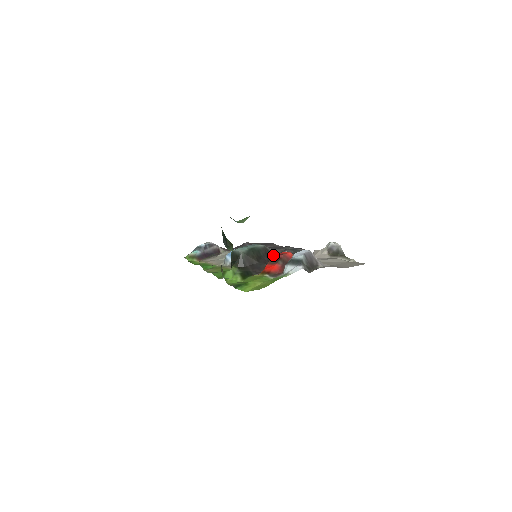
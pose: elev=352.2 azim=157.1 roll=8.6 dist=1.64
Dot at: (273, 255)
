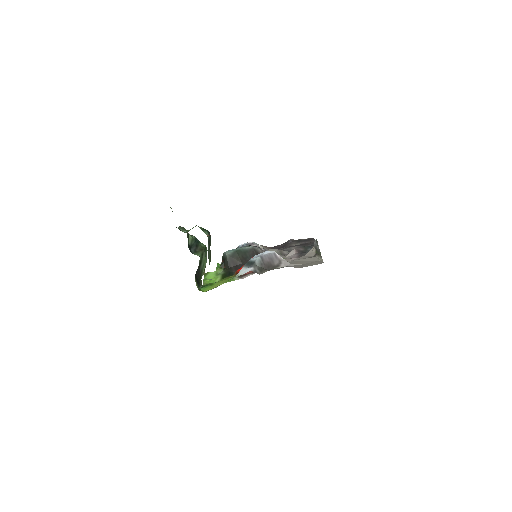
Dot at: occluded
